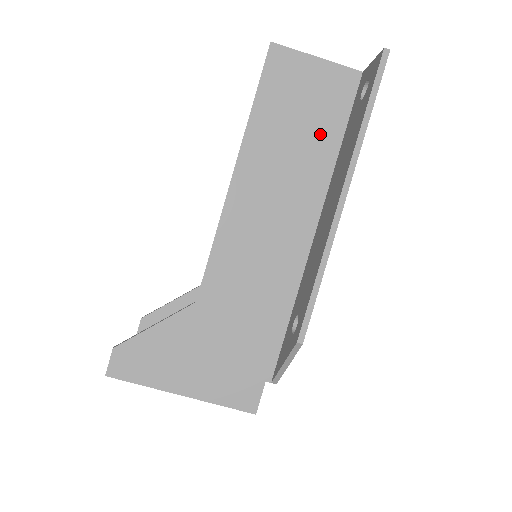
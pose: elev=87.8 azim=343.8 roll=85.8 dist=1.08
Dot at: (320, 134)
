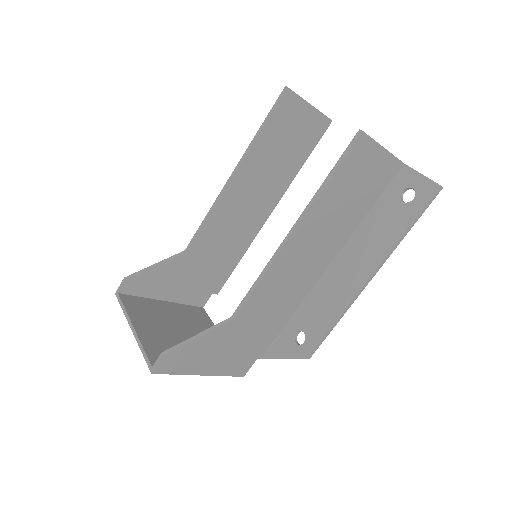
Dot at: (359, 206)
